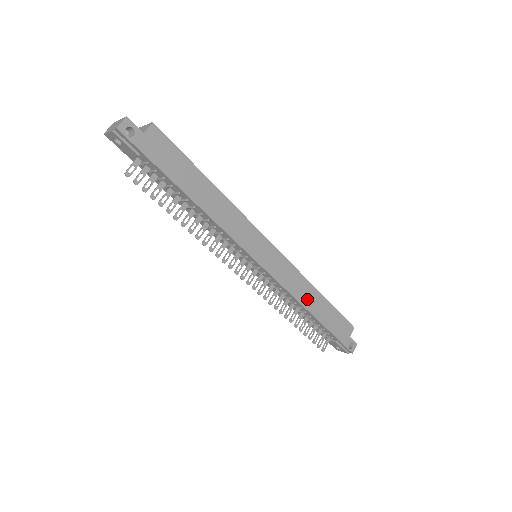
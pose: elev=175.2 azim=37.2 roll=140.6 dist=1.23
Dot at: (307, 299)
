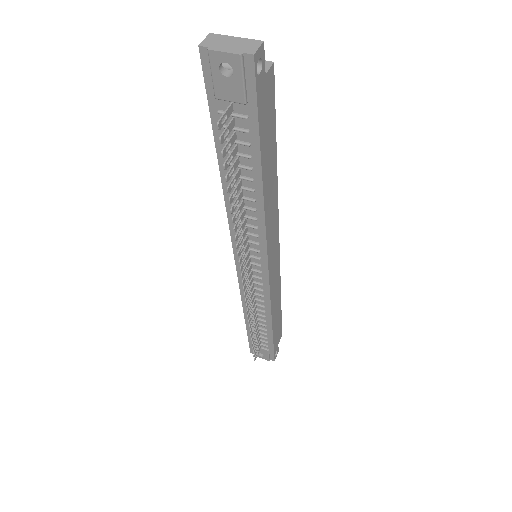
Dot at: (275, 308)
